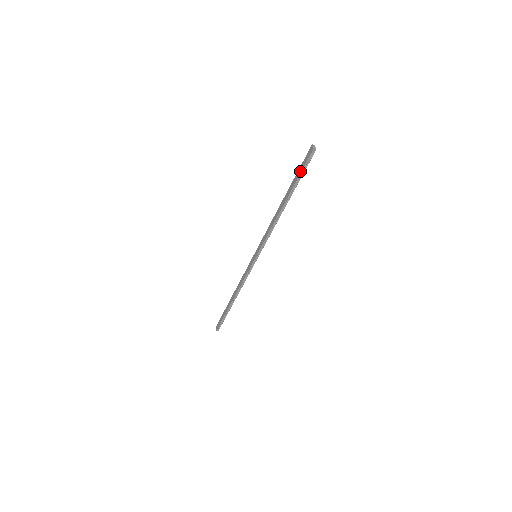
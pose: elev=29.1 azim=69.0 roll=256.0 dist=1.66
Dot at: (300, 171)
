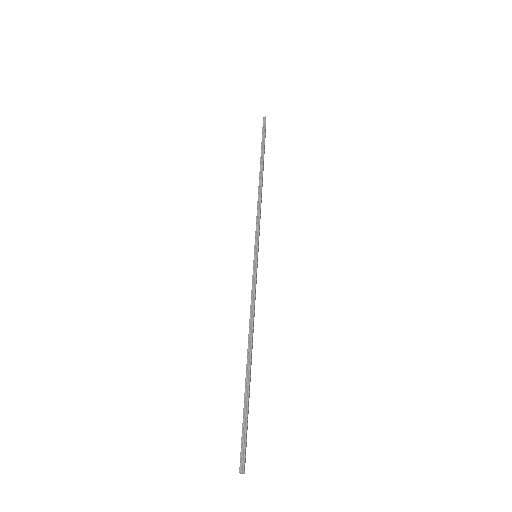
Dot at: (242, 425)
